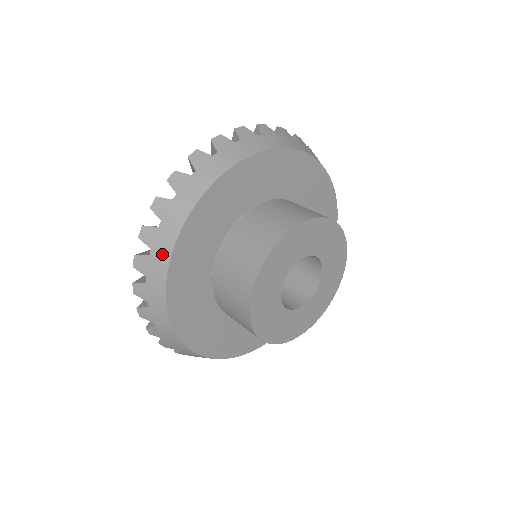
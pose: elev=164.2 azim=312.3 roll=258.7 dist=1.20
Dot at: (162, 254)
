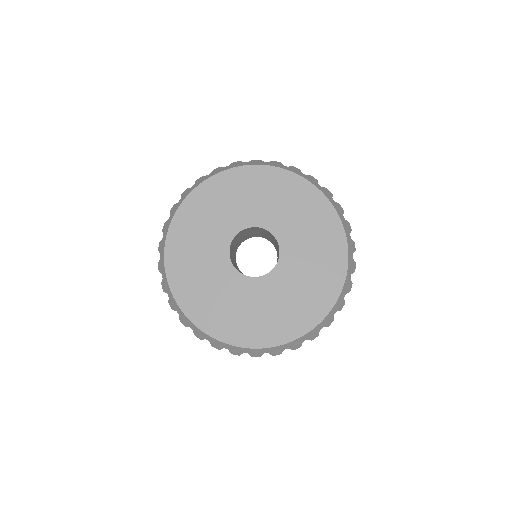
Dot at: (165, 234)
